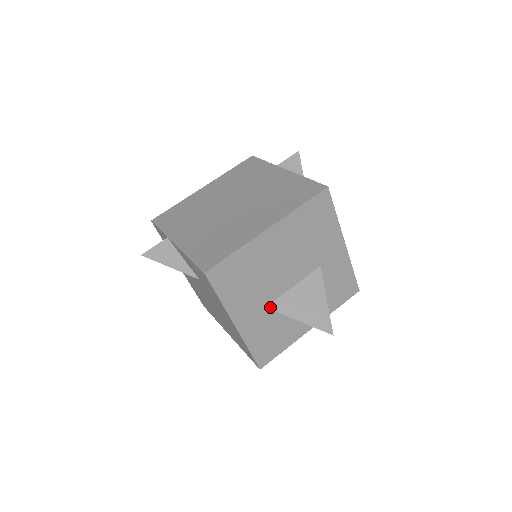
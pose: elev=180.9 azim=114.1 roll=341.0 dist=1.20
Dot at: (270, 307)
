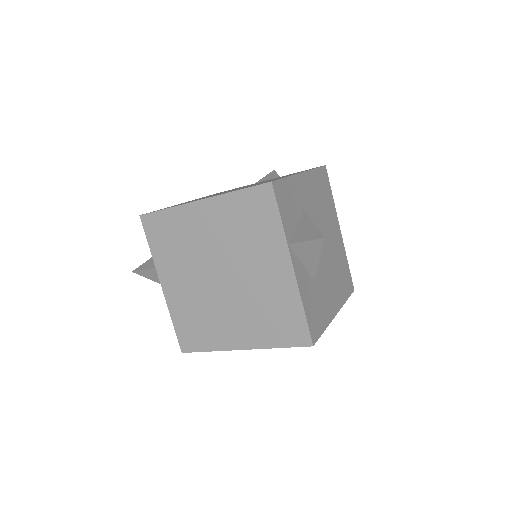
Dot at: occluded
